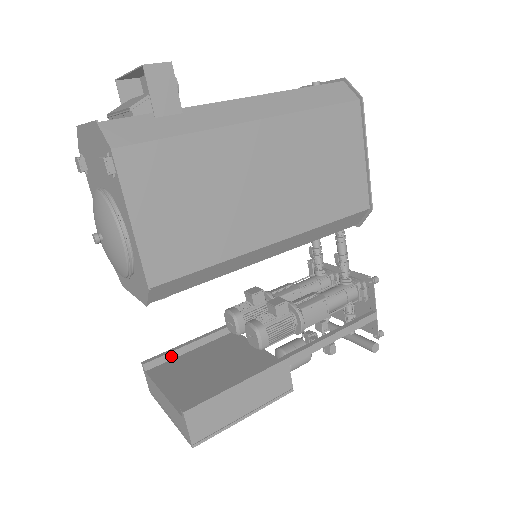
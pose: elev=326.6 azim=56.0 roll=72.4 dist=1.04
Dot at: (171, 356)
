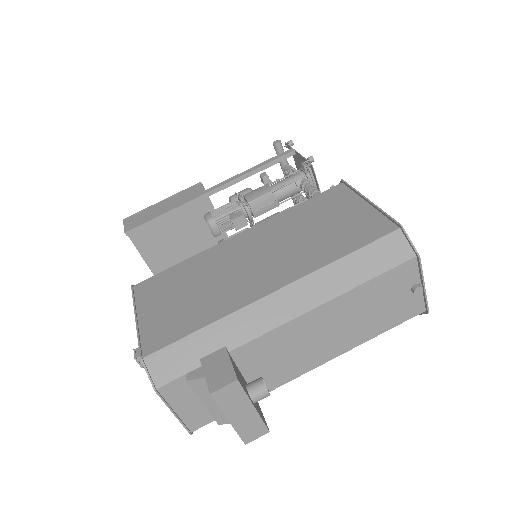
Dot at: (149, 223)
